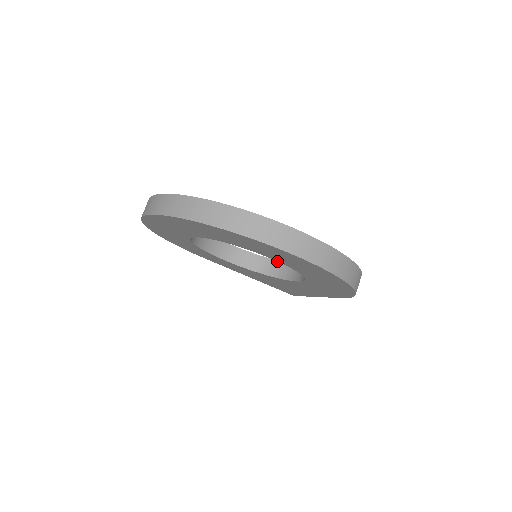
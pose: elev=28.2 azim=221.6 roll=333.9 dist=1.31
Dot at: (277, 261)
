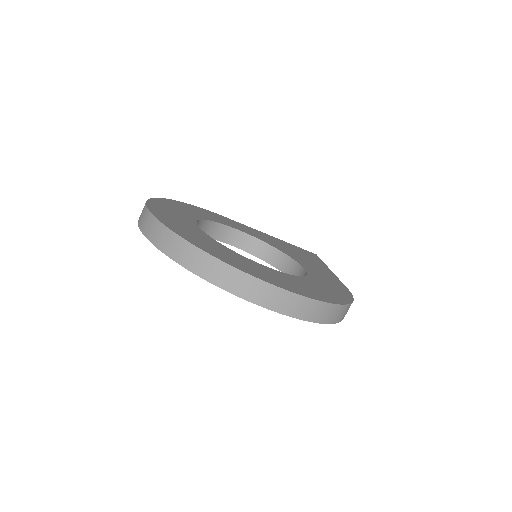
Dot at: (283, 253)
